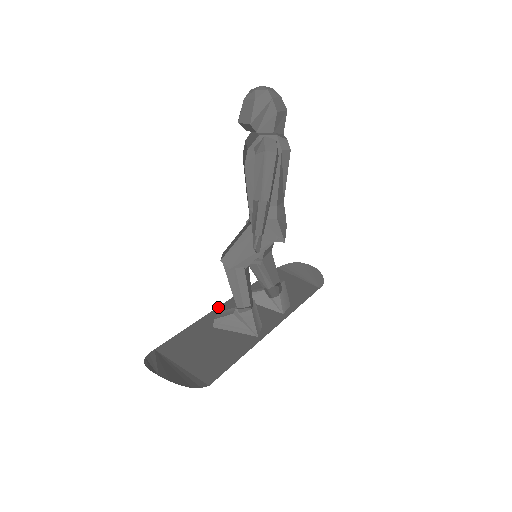
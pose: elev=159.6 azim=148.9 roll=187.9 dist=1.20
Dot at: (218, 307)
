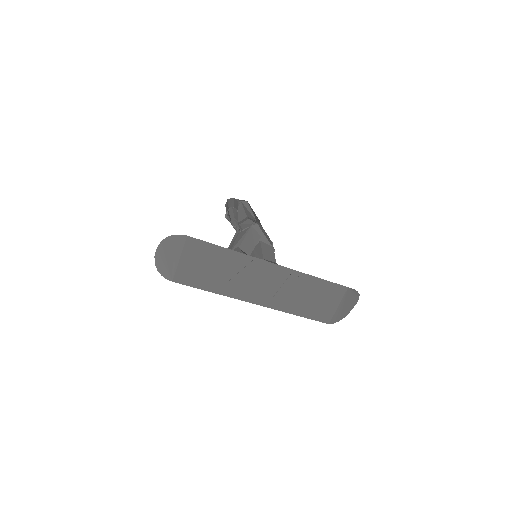
Dot at: occluded
